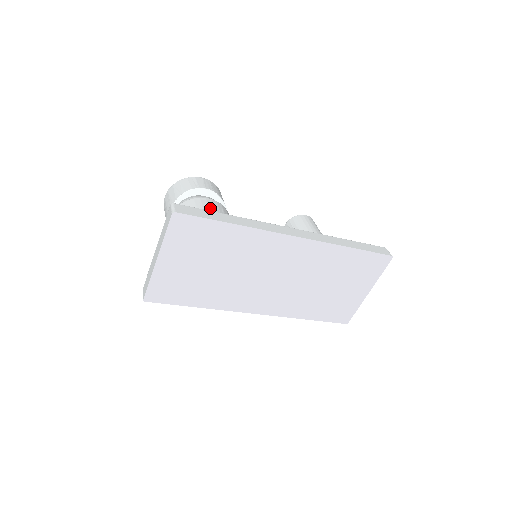
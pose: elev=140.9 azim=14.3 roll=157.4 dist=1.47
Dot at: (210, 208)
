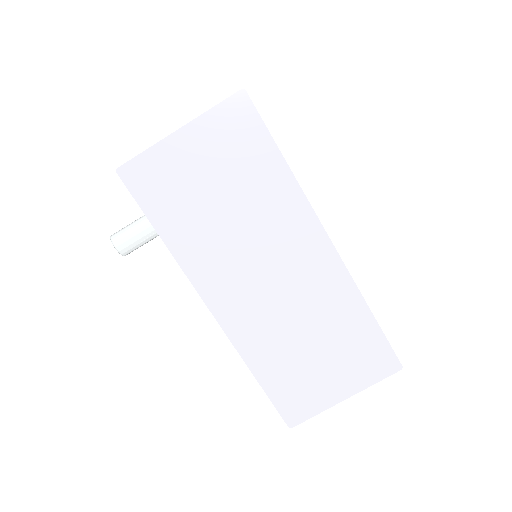
Dot at: occluded
